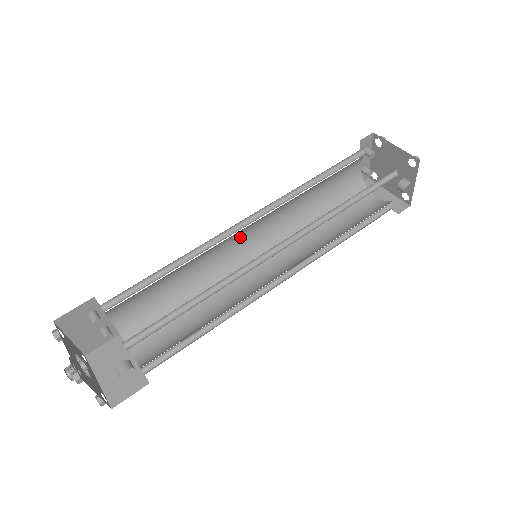
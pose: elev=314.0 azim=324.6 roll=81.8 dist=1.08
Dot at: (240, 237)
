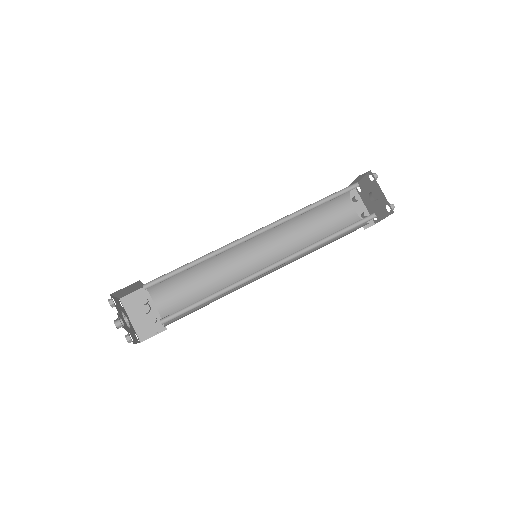
Dot at: (254, 258)
